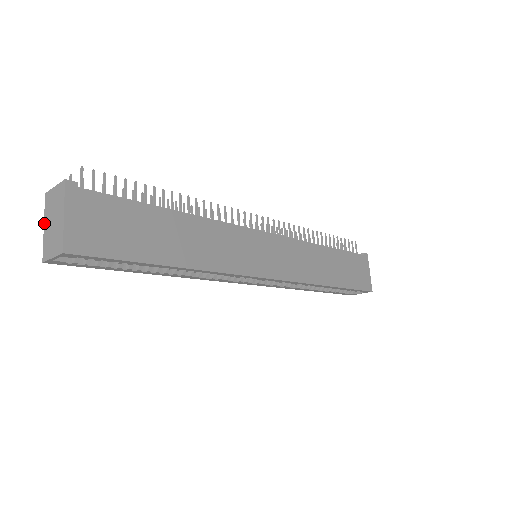
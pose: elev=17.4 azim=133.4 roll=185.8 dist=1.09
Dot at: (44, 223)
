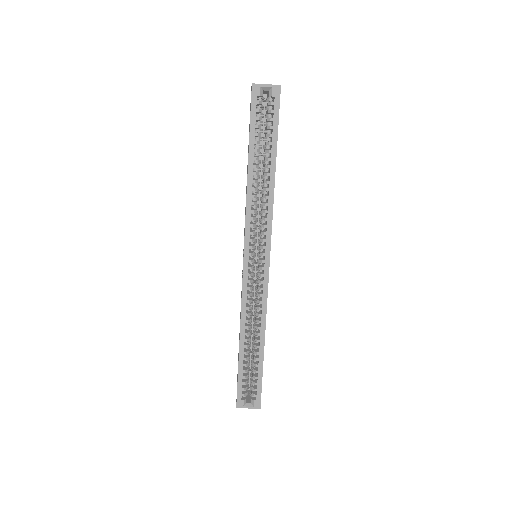
Dot at: occluded
